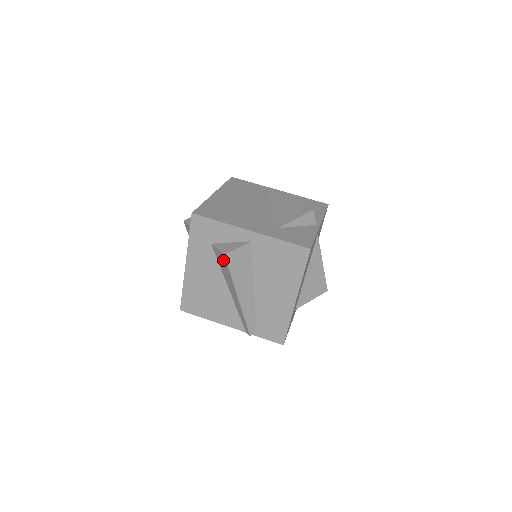
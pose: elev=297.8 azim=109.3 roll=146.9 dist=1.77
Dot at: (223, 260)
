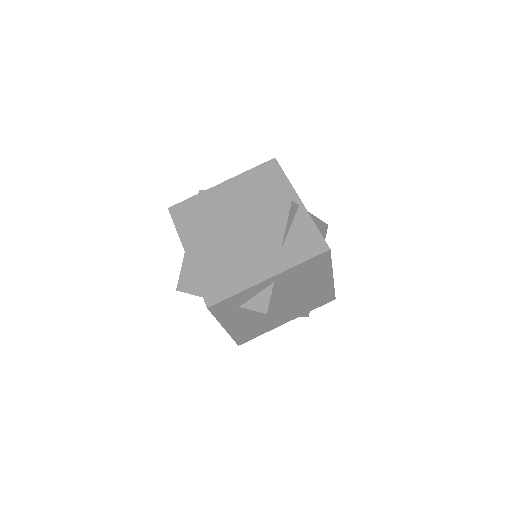
Dot at: occluded
